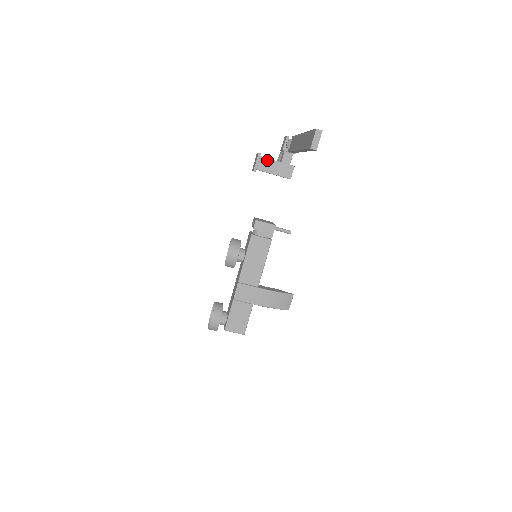
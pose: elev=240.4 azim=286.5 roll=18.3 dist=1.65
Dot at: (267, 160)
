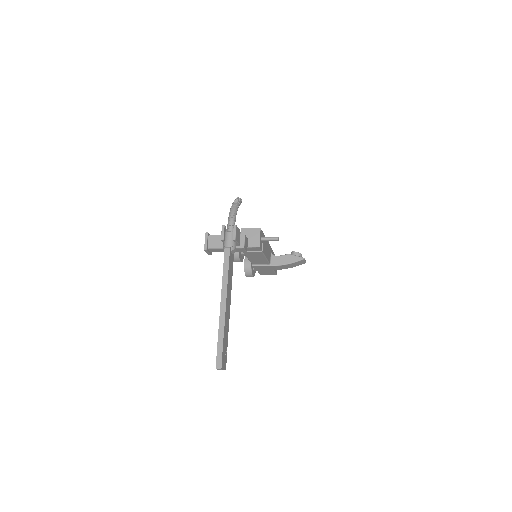
Dot at: (216, 249)
